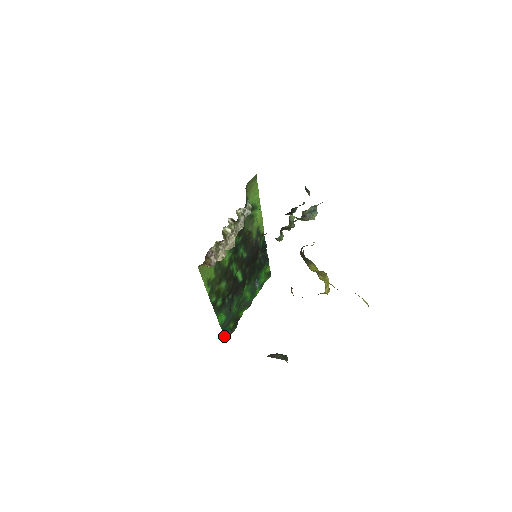
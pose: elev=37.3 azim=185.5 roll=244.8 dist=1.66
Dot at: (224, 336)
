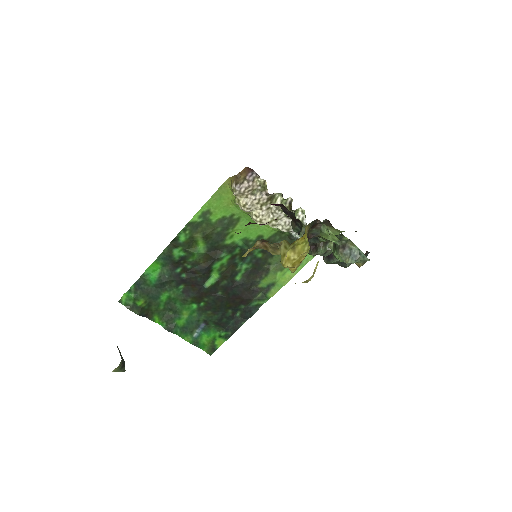
Dot at: (125, 296)
